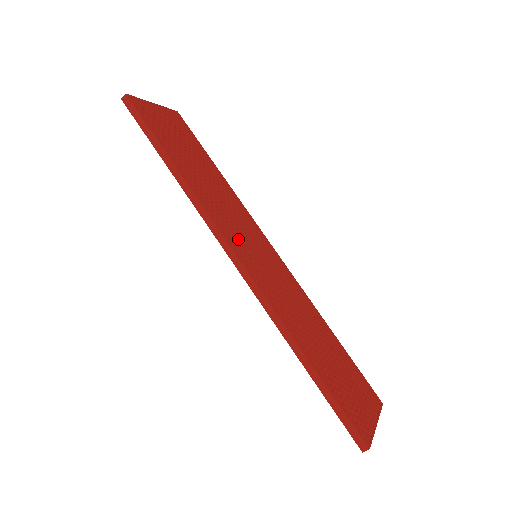
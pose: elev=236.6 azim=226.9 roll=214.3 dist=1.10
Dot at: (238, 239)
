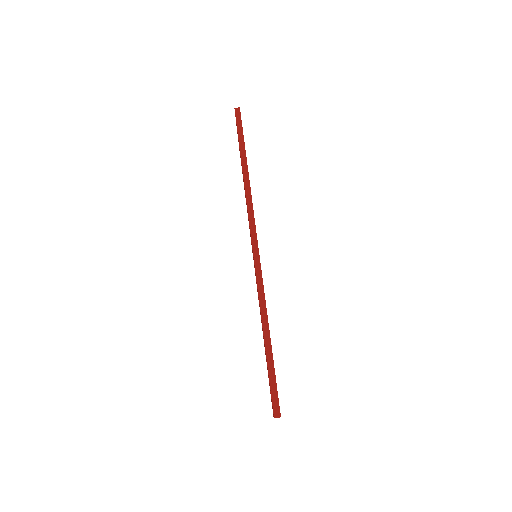
Dot at: occluded
